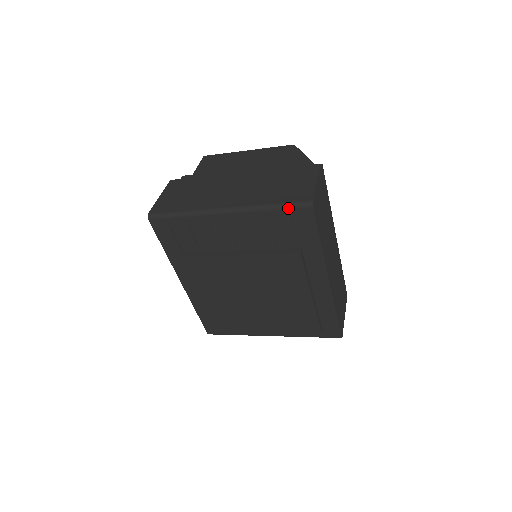
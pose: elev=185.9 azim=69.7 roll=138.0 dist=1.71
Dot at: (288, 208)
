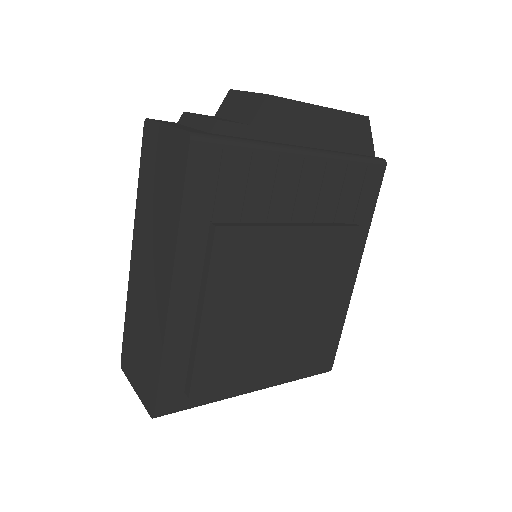
Dot at: (367, 162)
